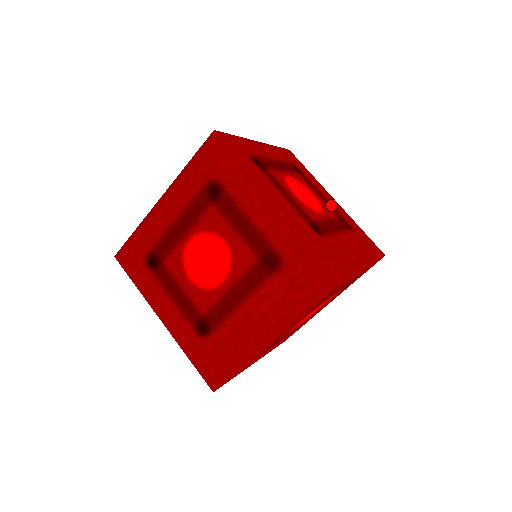
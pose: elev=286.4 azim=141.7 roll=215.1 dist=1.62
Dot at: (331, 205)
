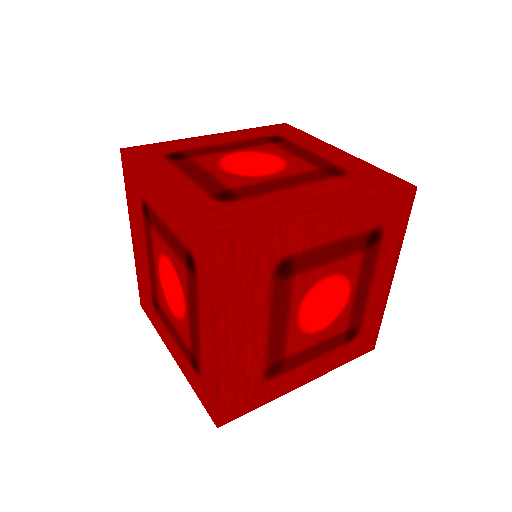
Dot at: occluded
